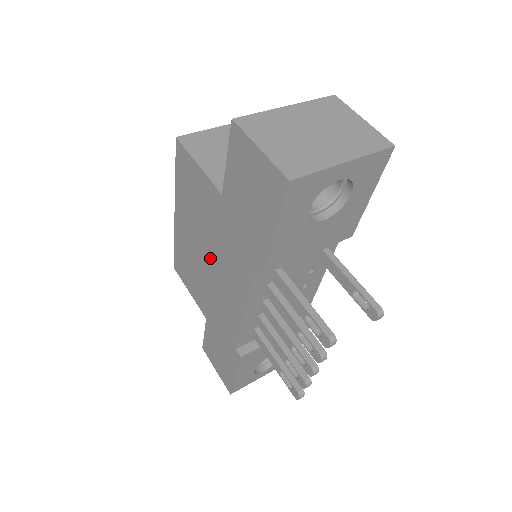
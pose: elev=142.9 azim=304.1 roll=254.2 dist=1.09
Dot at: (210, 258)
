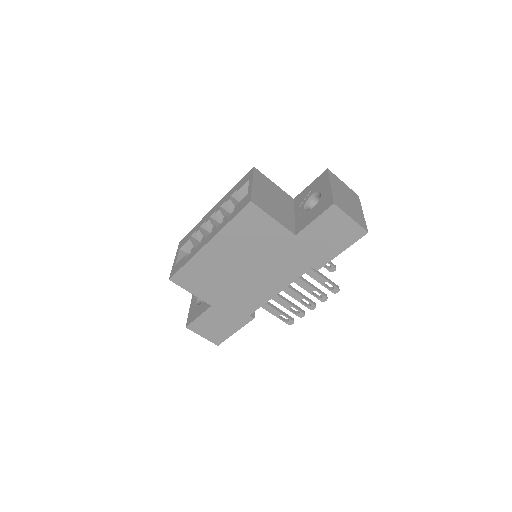
Dot at: (251, 268)
